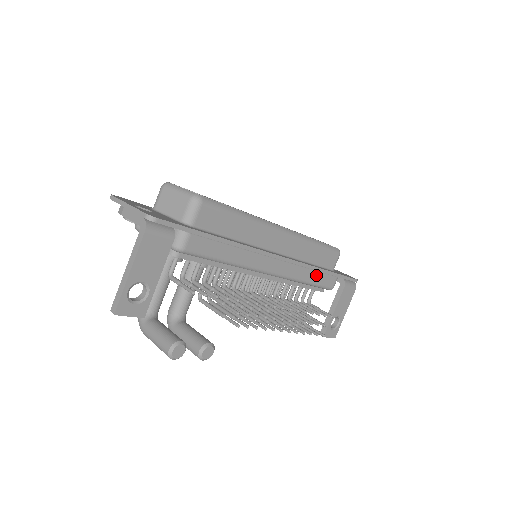
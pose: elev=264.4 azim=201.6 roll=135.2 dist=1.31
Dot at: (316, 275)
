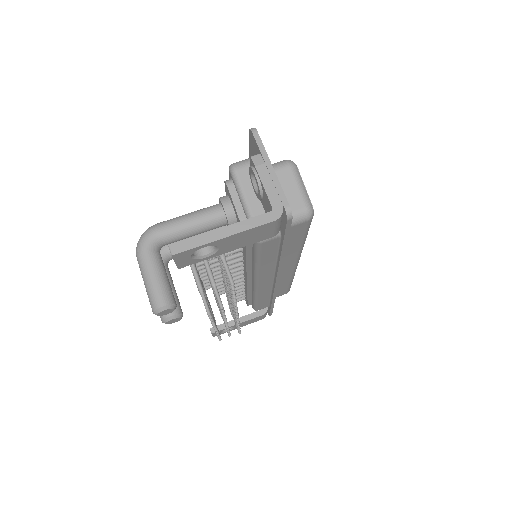
Dot at: (266, 299)
